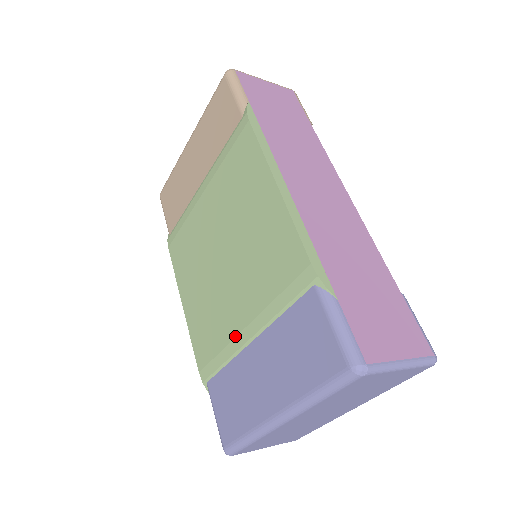
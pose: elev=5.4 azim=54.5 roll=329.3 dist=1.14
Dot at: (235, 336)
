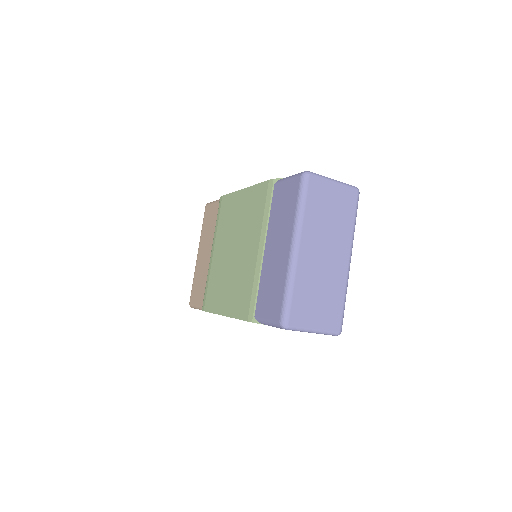
Dot at: (256, 263)
